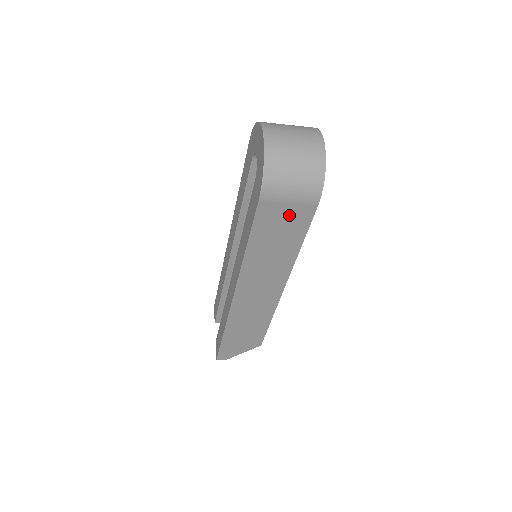
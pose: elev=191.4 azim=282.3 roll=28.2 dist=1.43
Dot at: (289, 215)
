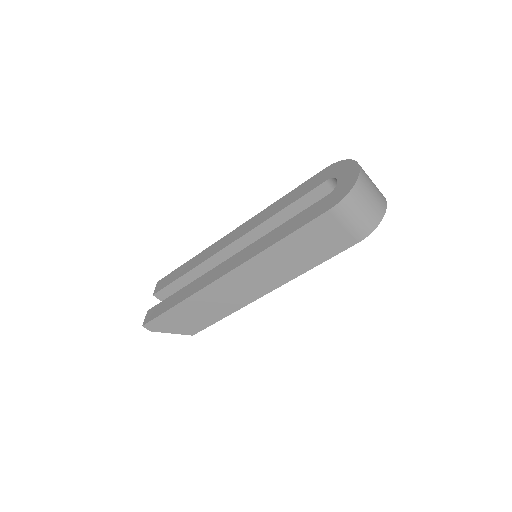
Dot at: (335, 236)
